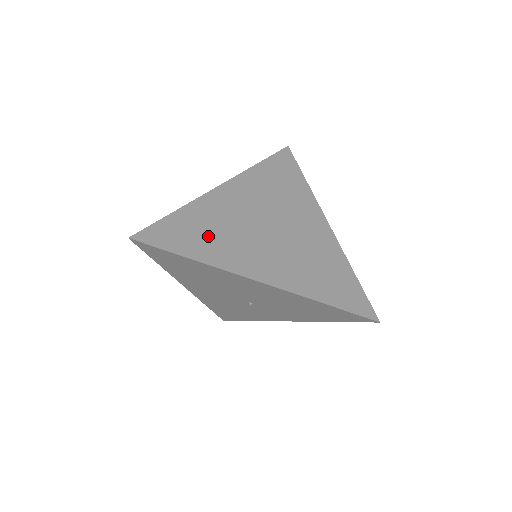
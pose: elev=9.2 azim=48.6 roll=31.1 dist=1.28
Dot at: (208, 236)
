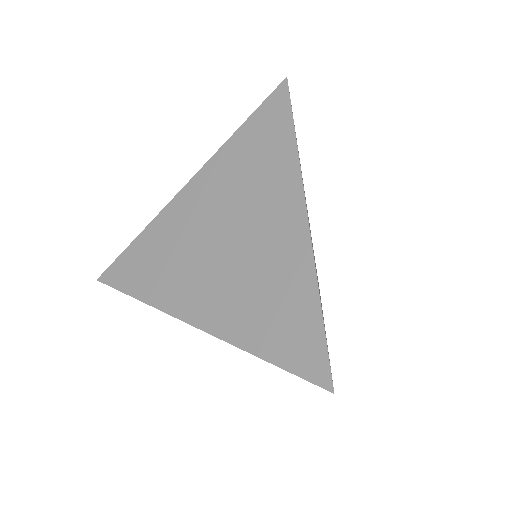
Dot at: (157, 267)
